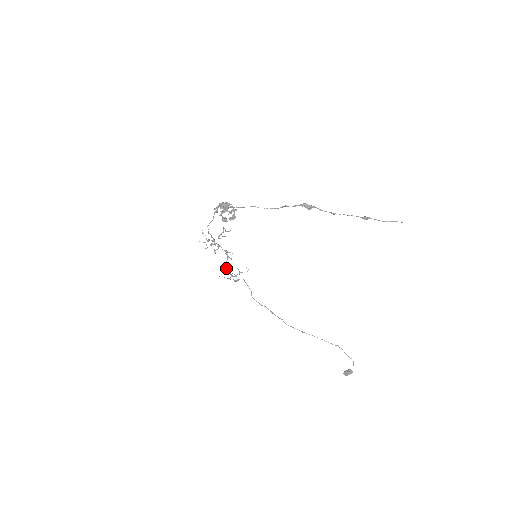
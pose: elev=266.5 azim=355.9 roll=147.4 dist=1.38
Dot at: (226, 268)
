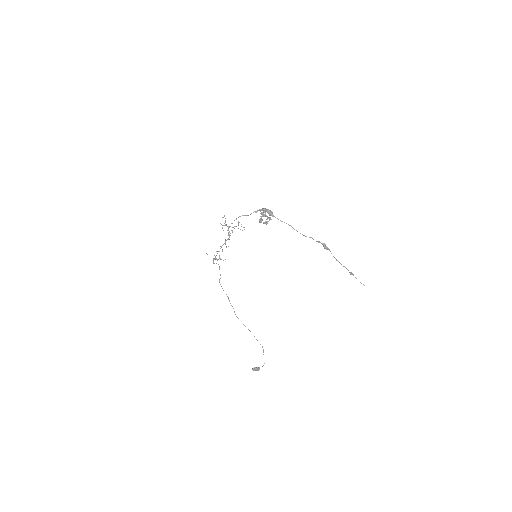
Dot at: occluded
